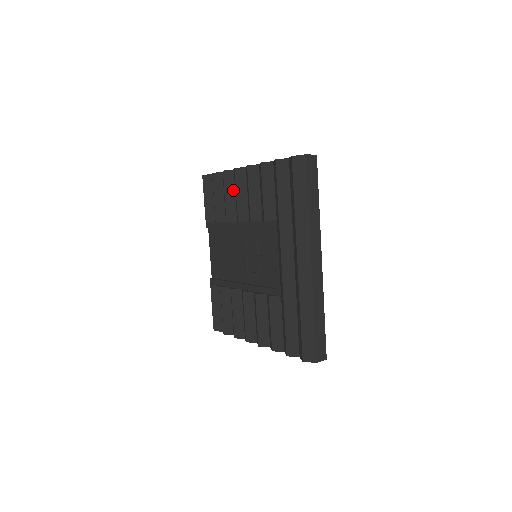
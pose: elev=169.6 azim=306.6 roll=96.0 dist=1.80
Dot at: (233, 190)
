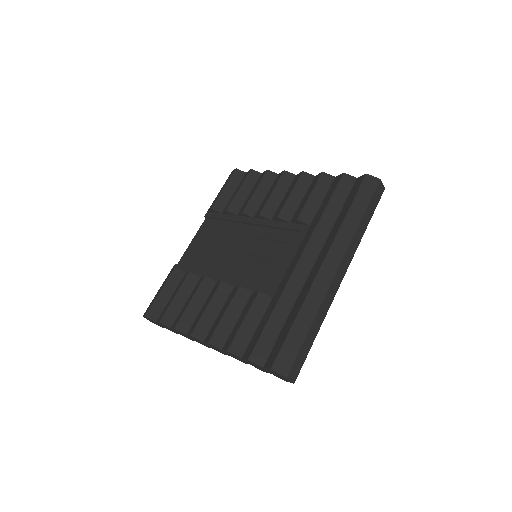
Dot at: (267, 190)
